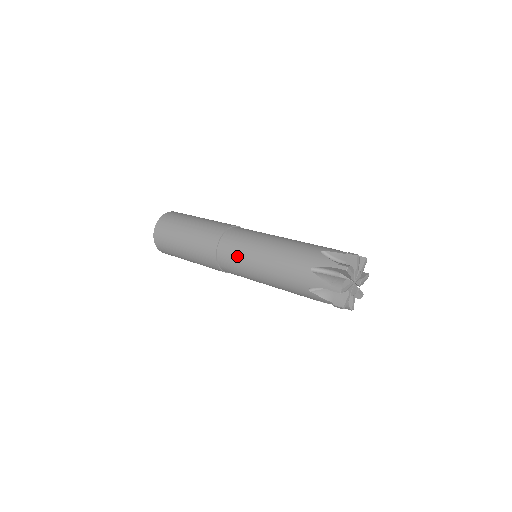
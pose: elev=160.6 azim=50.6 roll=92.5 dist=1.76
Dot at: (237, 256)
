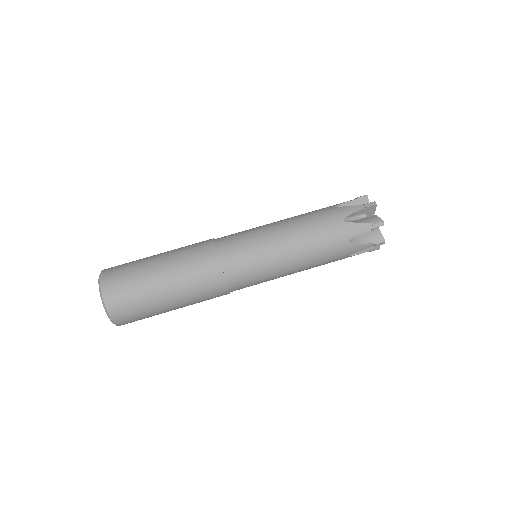
Dot at: (258, 275)
